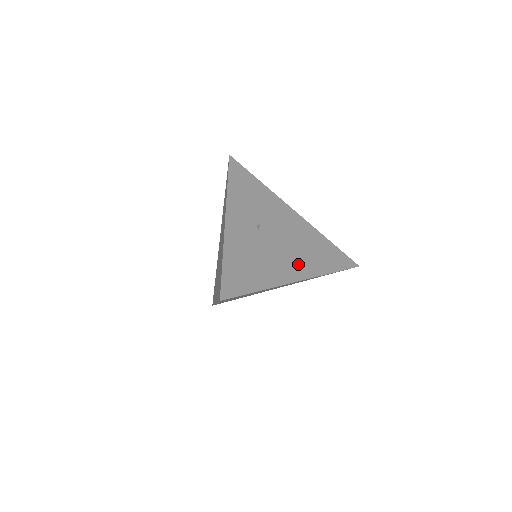
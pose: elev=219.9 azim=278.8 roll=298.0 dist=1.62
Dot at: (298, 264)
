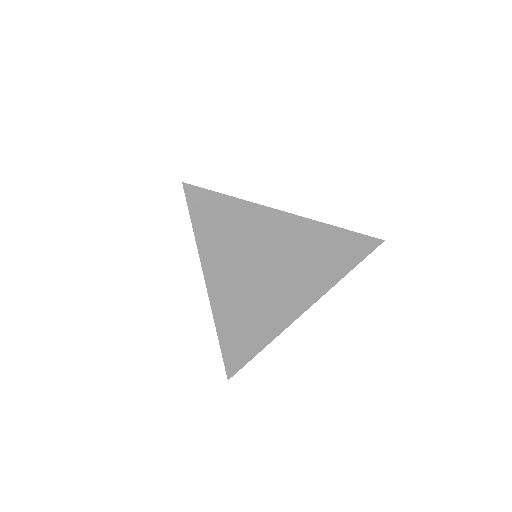
Dot at: occluded
